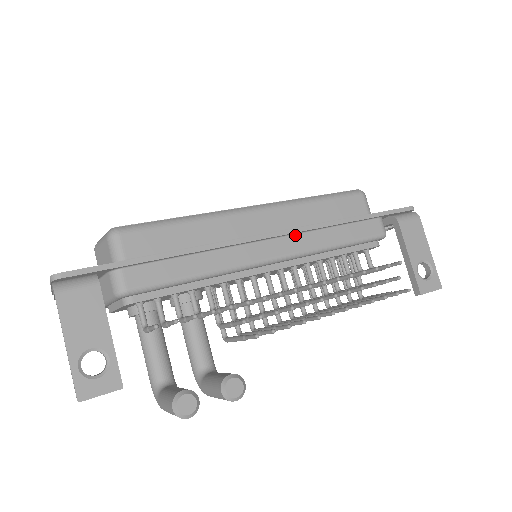
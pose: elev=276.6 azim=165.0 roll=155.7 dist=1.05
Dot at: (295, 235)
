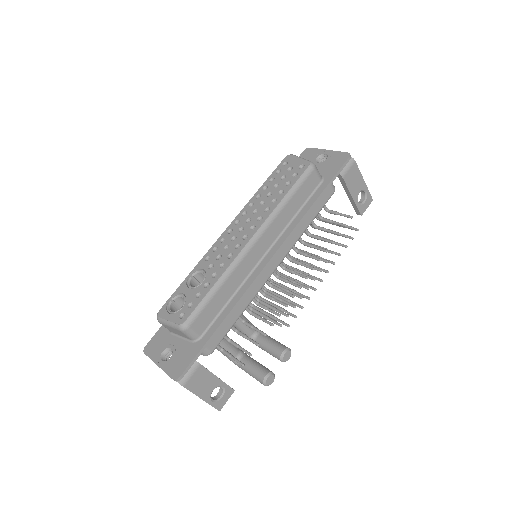
Dot at: (284, 242)
